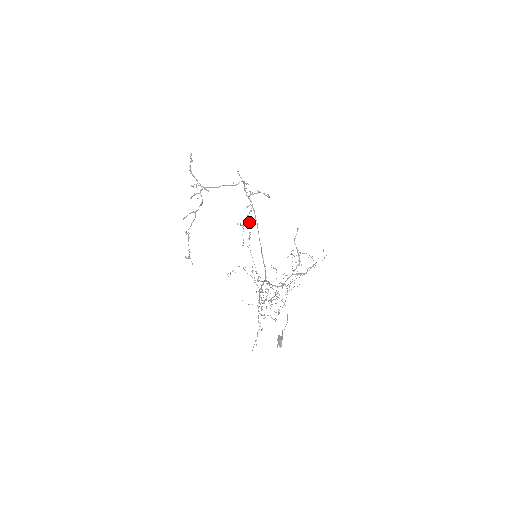
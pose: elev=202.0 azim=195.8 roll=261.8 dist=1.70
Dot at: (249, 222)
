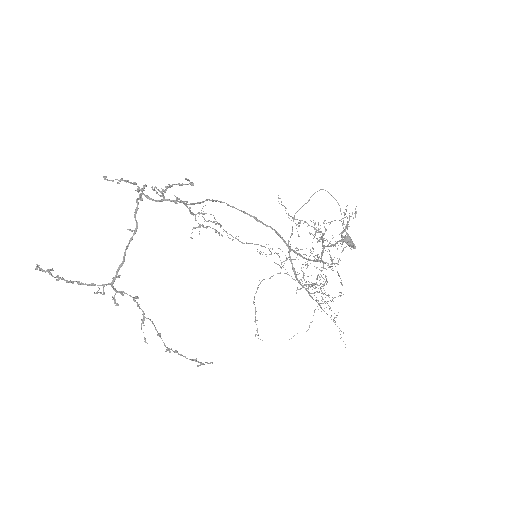
Dot at: (199, 213)
